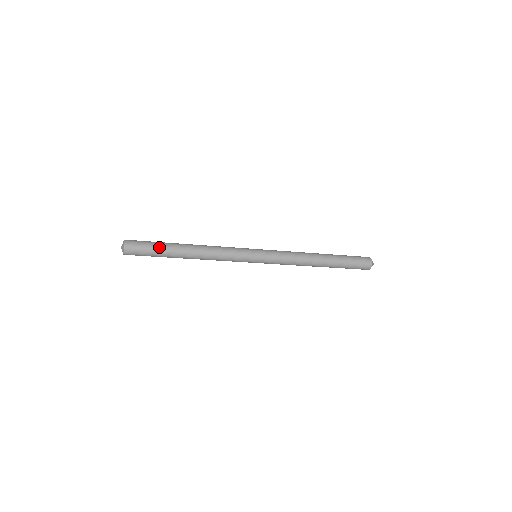
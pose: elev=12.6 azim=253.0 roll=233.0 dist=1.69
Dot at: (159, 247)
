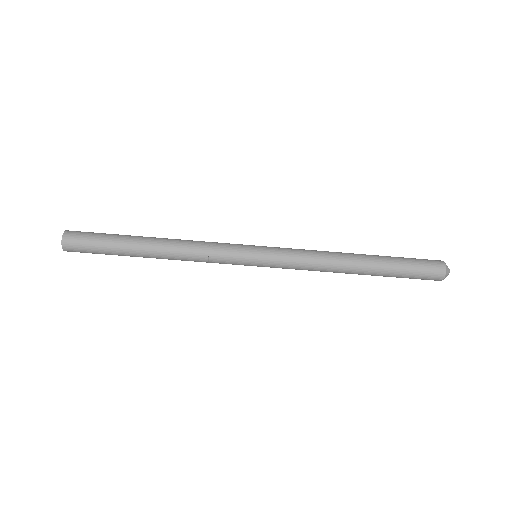
Dot at: (111, 238)
